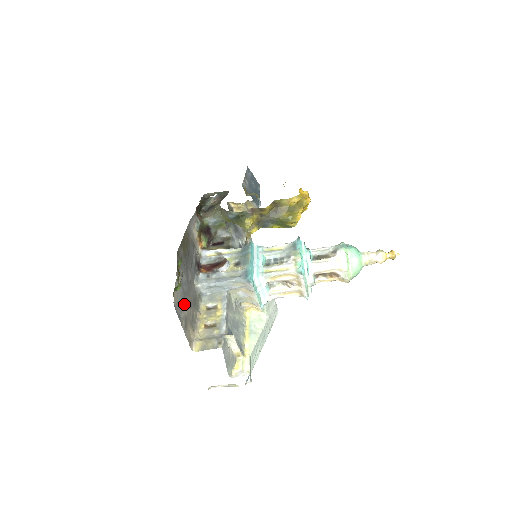
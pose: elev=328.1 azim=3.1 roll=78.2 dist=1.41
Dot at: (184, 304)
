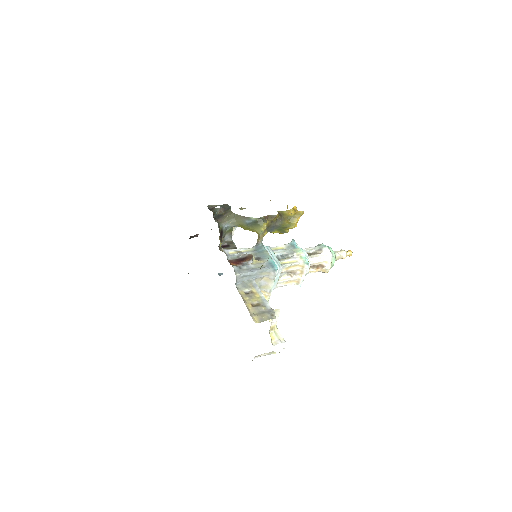
Dot at: occluded
